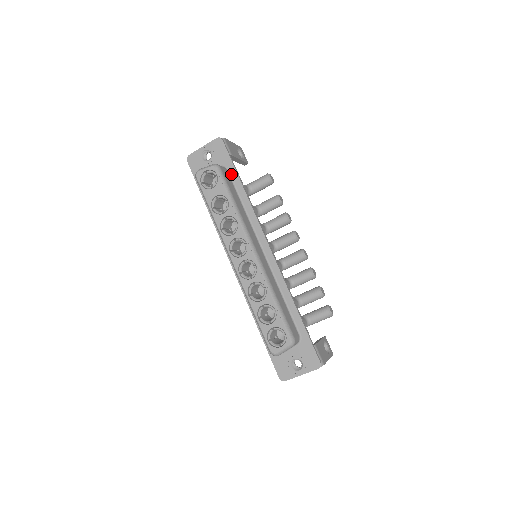
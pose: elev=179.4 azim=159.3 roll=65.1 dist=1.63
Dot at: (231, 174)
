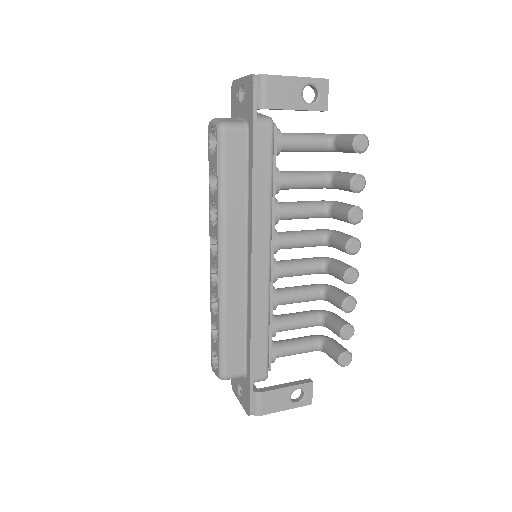
Dot at: (249, 140)
